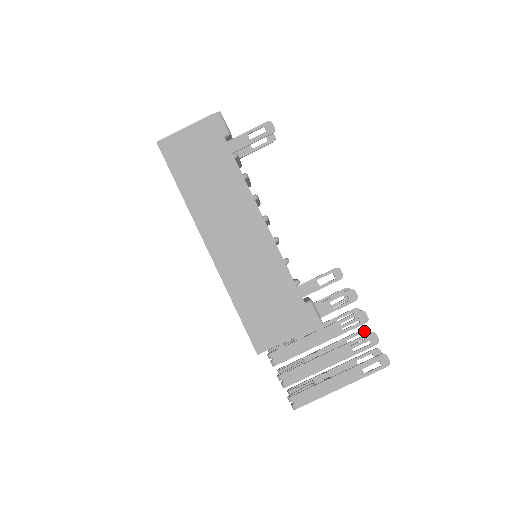
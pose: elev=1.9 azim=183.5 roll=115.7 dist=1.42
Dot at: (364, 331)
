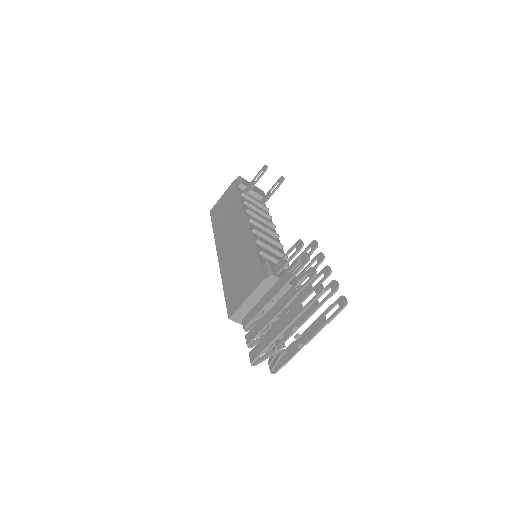
Dot at: (331, 284)
